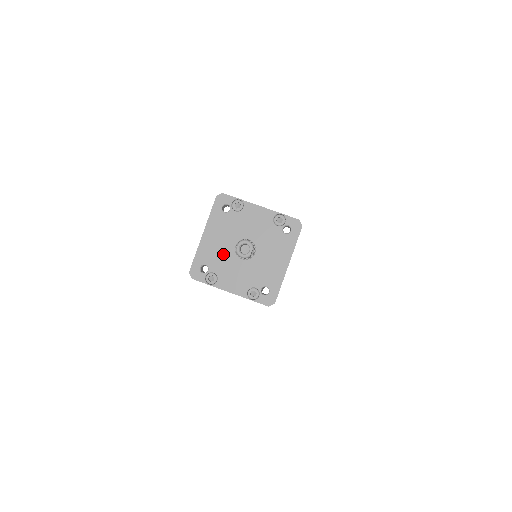
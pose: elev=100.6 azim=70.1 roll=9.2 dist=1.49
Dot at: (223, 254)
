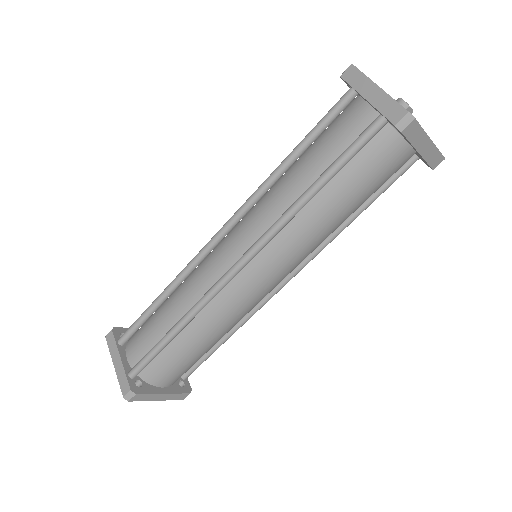
Dot at: occluded
